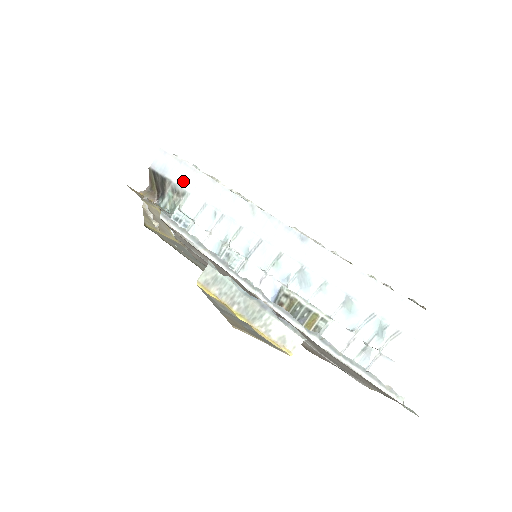
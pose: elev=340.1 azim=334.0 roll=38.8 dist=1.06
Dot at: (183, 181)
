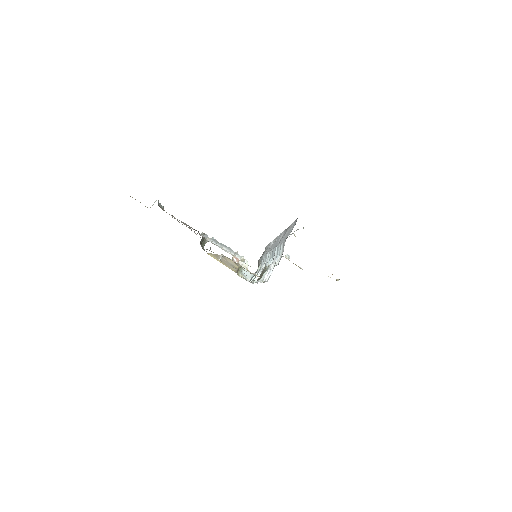
Dot at: (263, 254)
